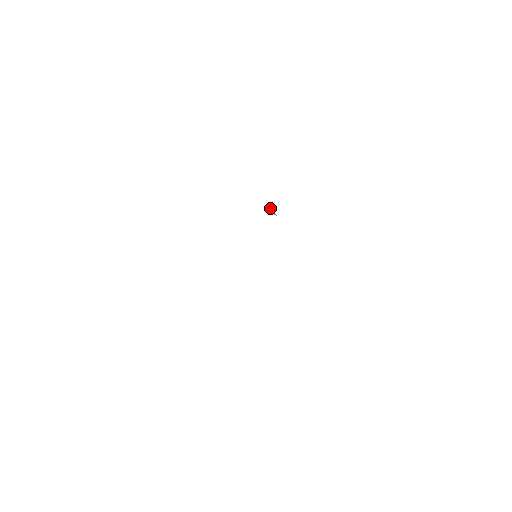
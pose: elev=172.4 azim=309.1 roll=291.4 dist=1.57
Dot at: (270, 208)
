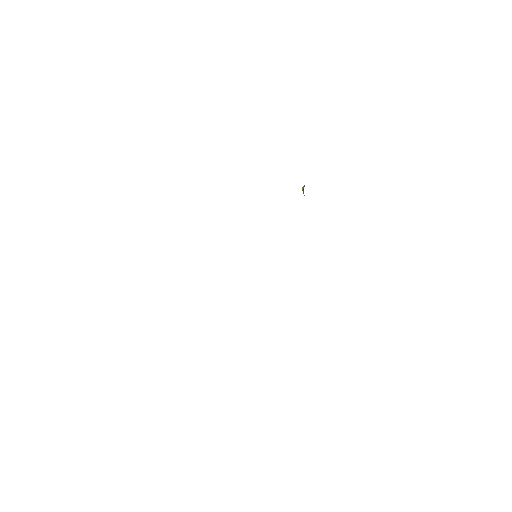
Dot at: (303, 190)
